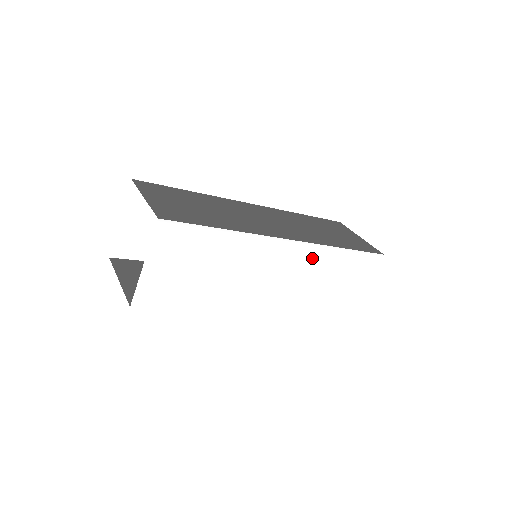
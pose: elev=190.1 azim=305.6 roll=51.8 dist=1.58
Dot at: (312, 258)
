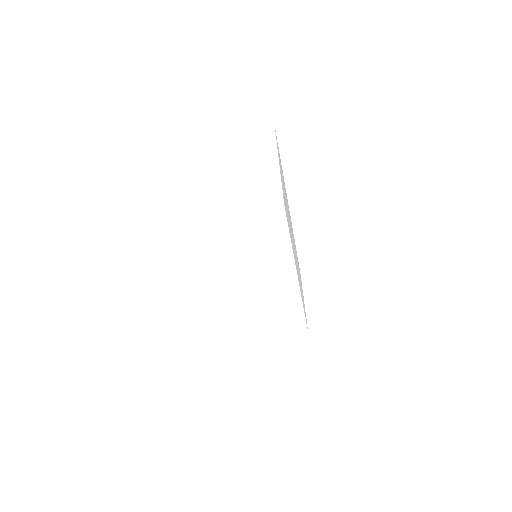
Dot at: occluded
